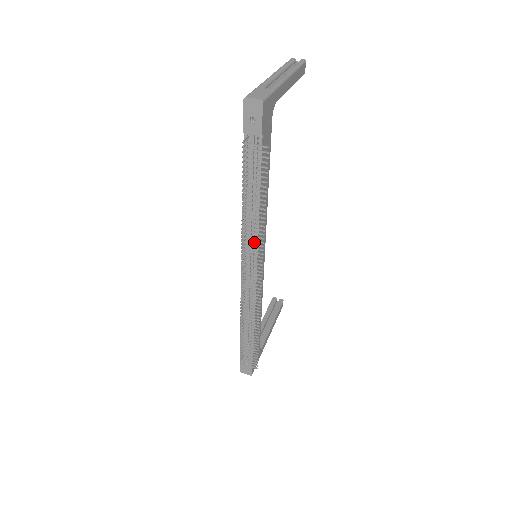
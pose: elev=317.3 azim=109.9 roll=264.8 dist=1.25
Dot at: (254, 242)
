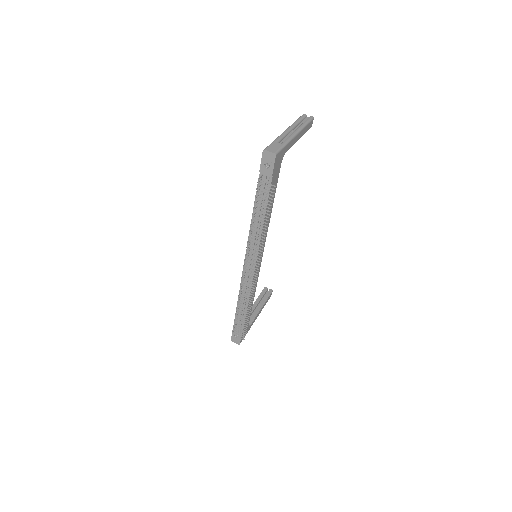
Dot at: (256, 247)
